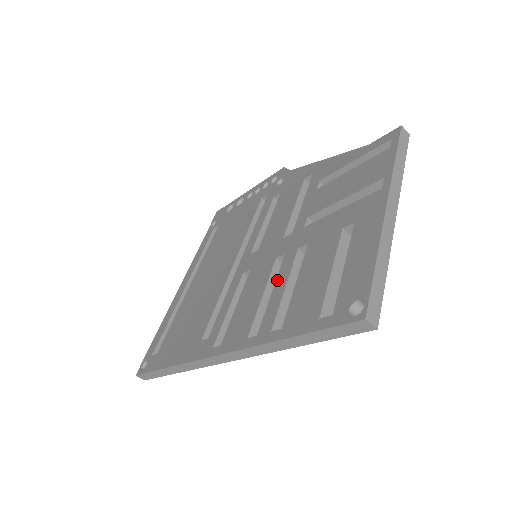
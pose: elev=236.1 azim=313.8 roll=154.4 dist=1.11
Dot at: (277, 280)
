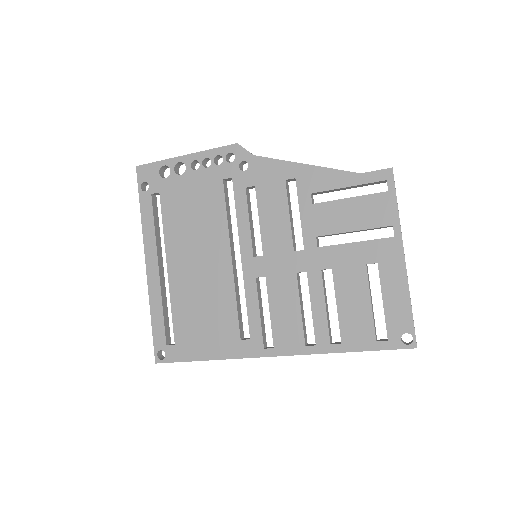
Dot at: (312, 298)
